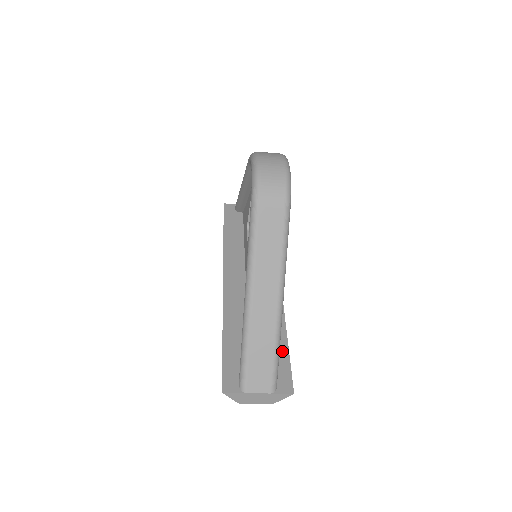
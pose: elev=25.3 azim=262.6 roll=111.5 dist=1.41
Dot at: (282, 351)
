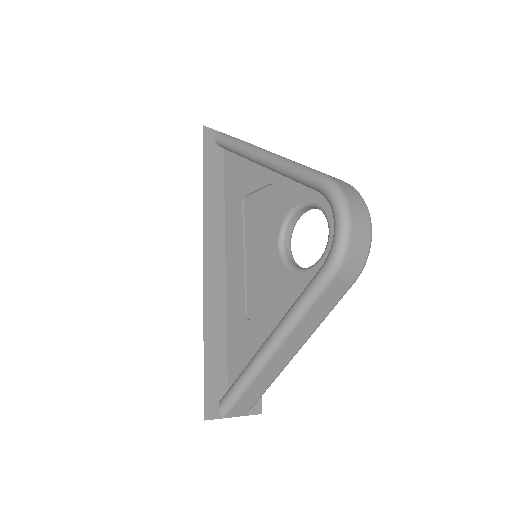
Dot at: occluded
